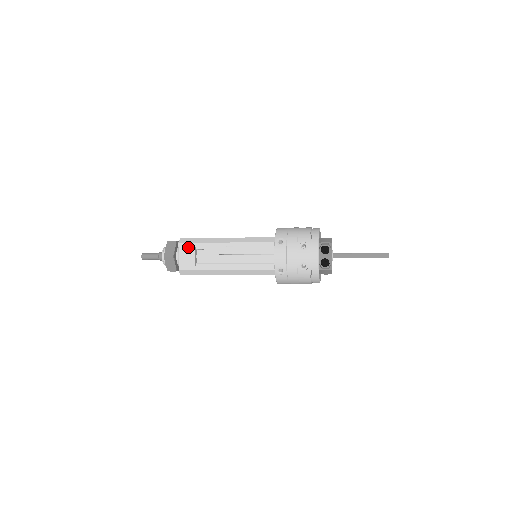
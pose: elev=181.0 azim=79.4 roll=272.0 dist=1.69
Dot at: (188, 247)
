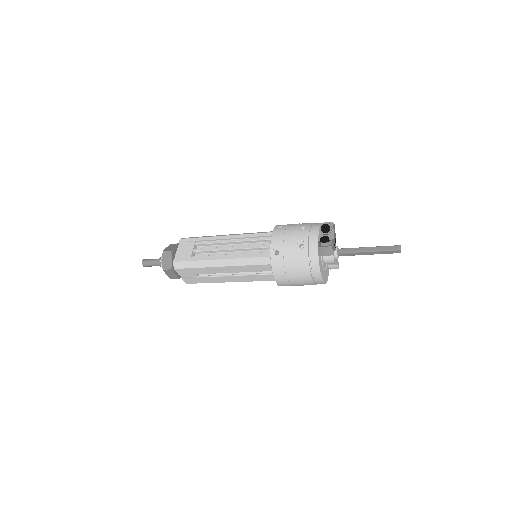
Dot at: (188, 242)
